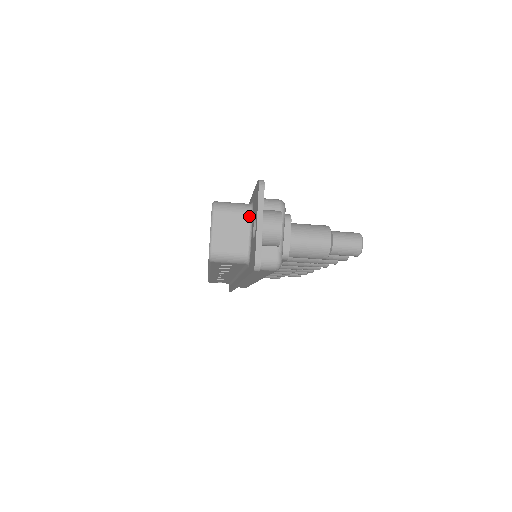
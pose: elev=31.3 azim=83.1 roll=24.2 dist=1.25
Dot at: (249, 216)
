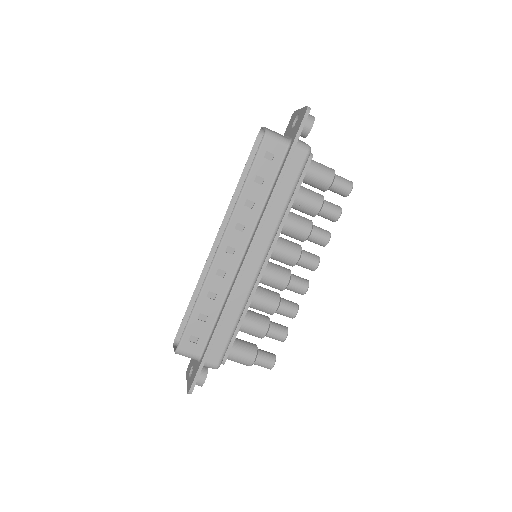
Dot at: occluded
